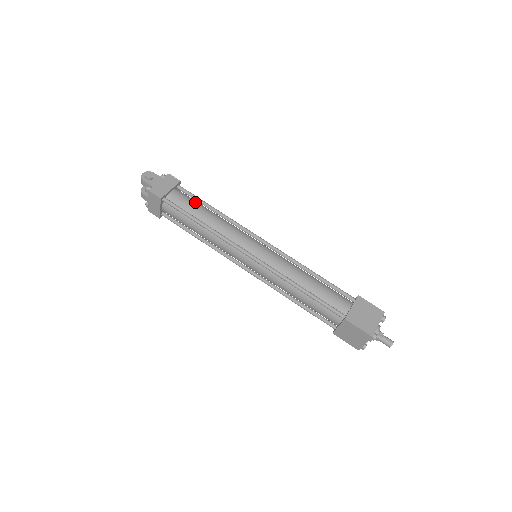
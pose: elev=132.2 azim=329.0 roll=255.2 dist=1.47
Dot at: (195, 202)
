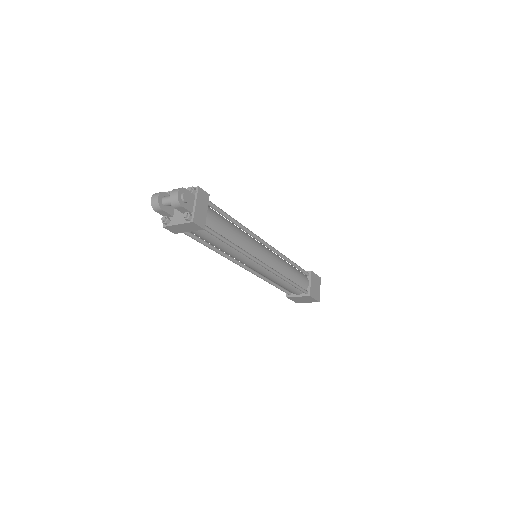
Dot at: (222, 218)
